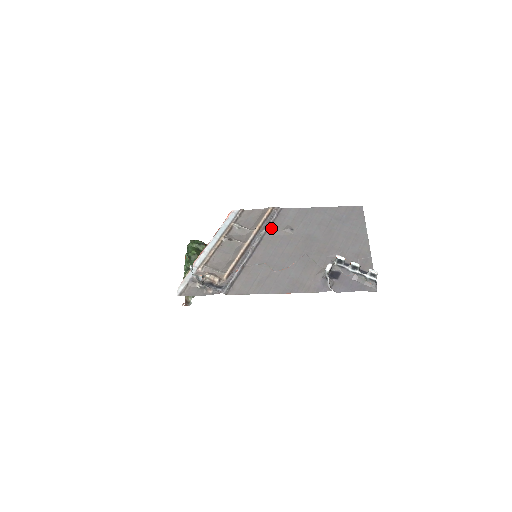
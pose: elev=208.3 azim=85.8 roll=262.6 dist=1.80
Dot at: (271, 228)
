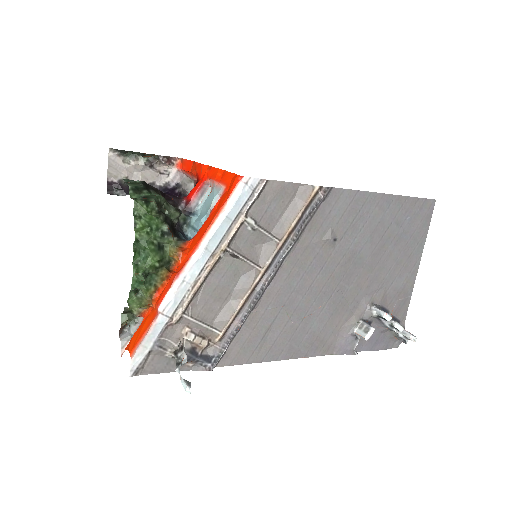
Dot at: (305, 233)
